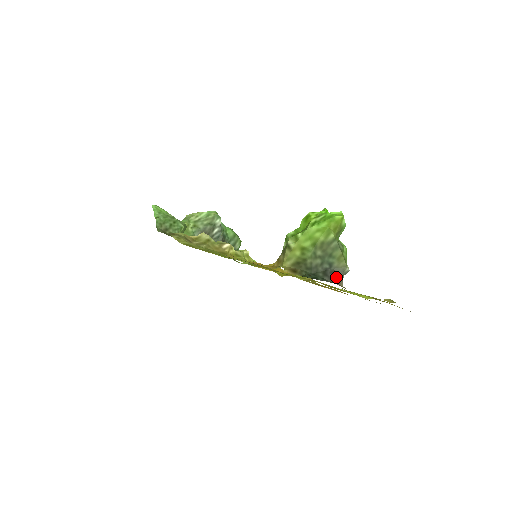
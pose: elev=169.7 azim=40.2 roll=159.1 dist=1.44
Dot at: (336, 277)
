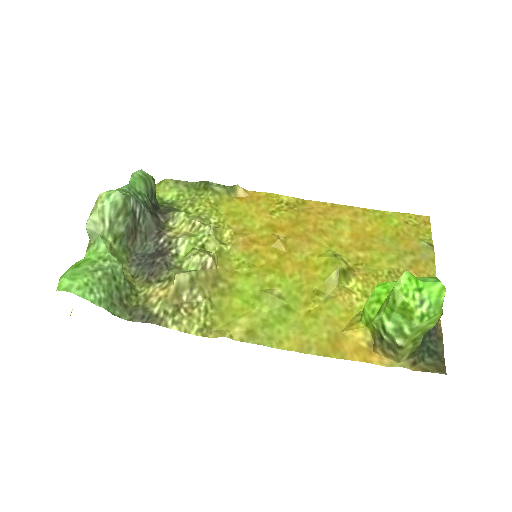
Dot at: (437, 328)
